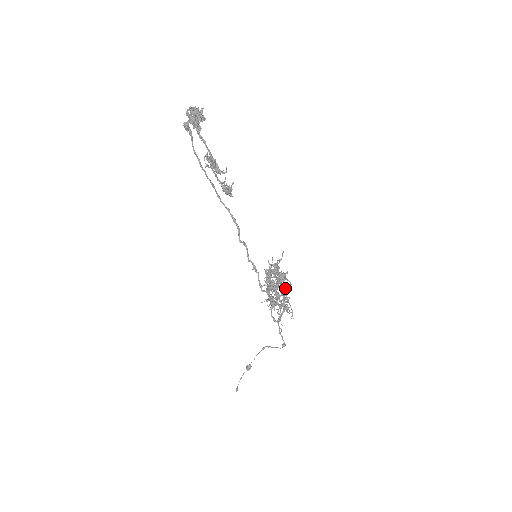
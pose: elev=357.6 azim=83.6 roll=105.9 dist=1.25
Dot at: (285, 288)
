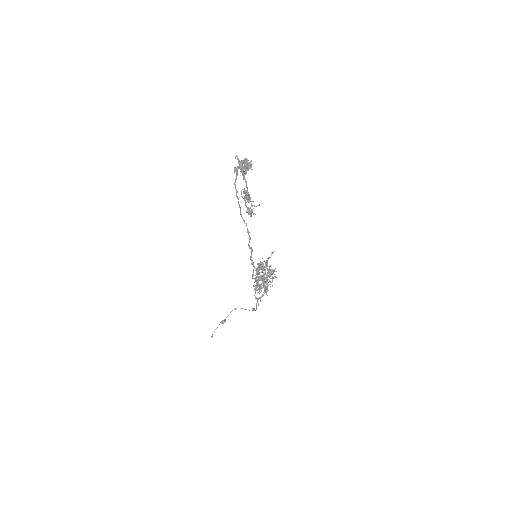
Dot at: occluded
